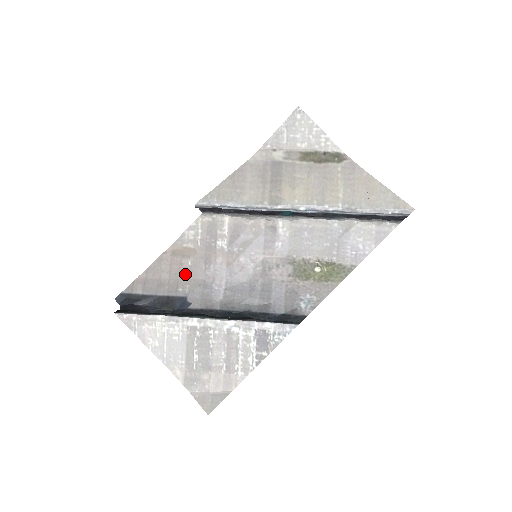
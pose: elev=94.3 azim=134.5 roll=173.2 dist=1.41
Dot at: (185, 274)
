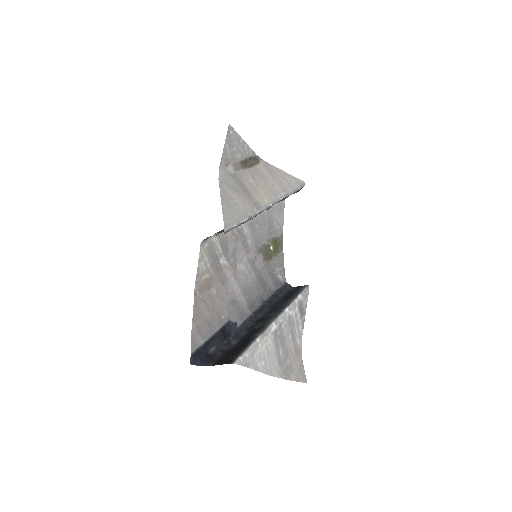
Dot at: (217, 302)
